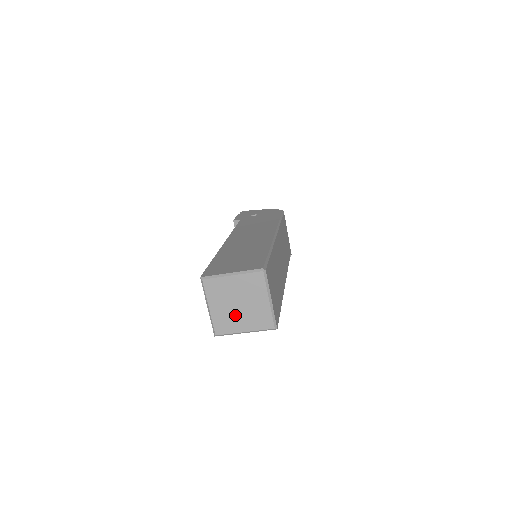
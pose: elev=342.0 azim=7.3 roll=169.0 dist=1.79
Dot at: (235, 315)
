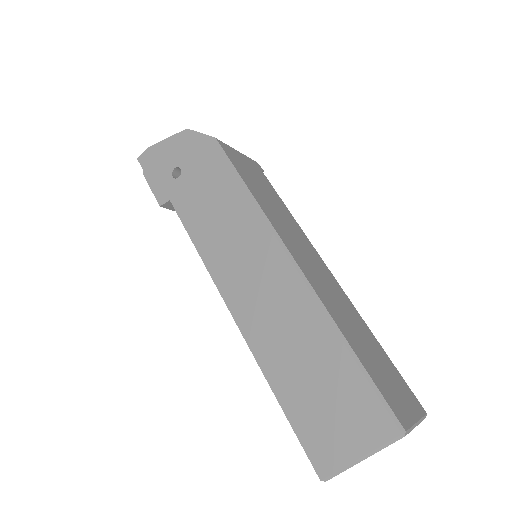
Dot at: occluded
